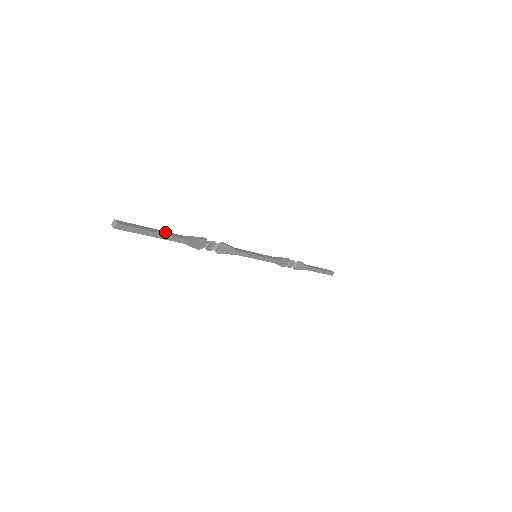
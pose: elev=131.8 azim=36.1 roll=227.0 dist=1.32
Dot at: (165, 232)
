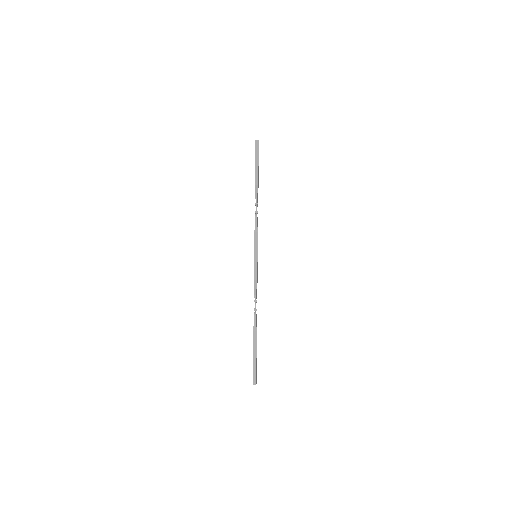
Dot at: (256, 172)
